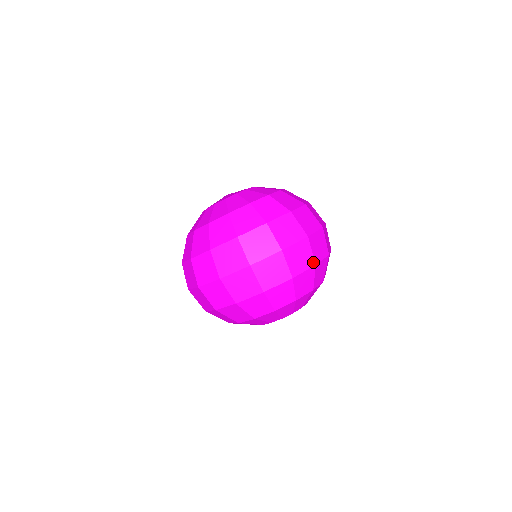
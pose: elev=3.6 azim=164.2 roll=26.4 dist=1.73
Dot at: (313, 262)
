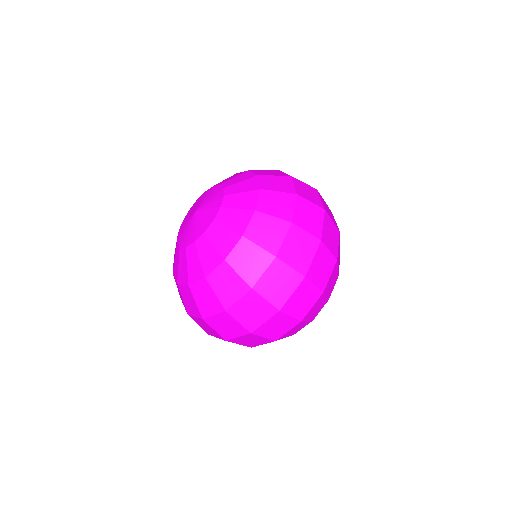
Dot at: (297, 321)
